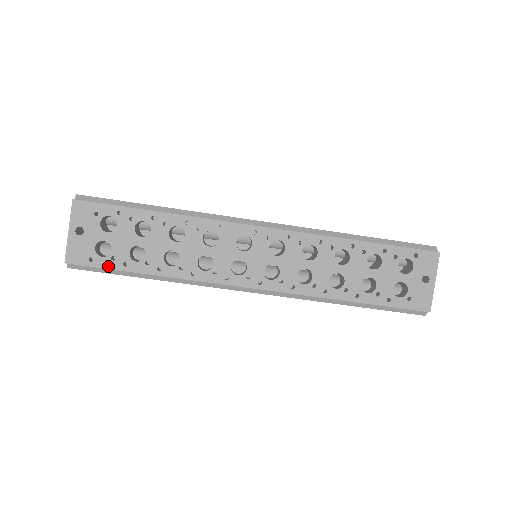
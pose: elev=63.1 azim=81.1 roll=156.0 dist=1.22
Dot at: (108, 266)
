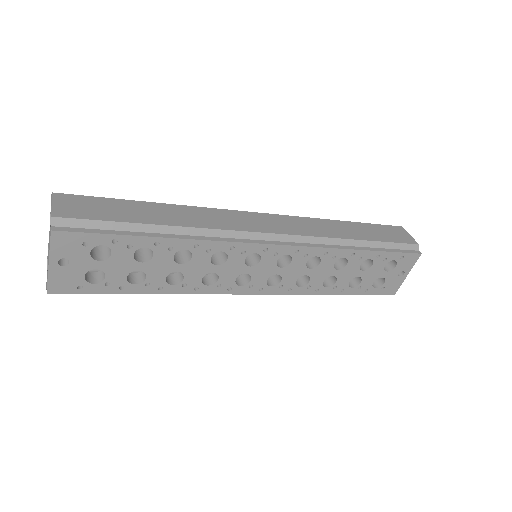
Dot at: (101, 291)
